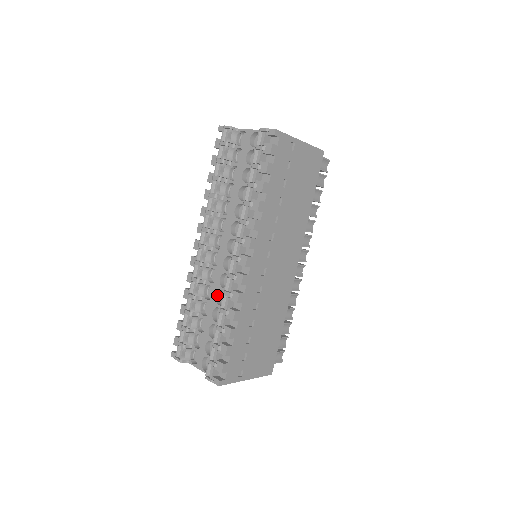
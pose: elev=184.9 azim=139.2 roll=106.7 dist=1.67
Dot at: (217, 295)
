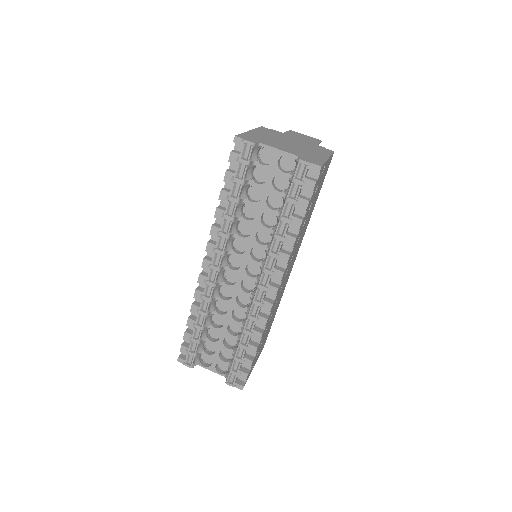
Dot at: (232, 311)
